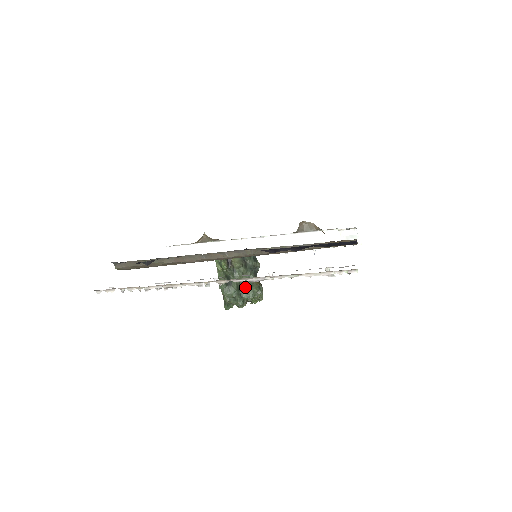
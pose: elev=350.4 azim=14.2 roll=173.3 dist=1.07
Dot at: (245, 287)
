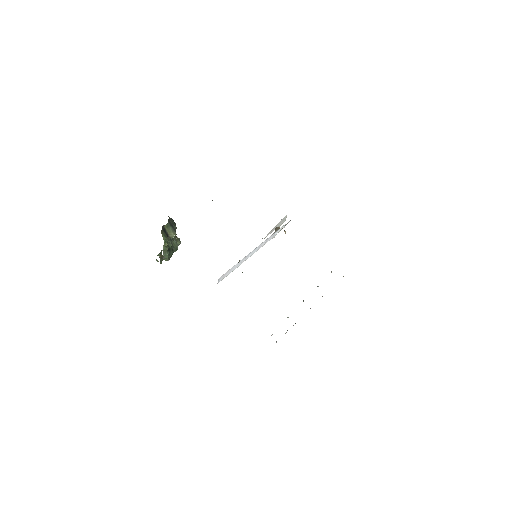
Dot at: (174, 245)
